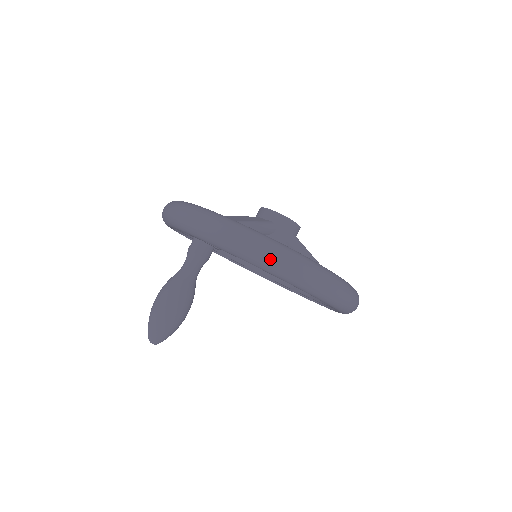
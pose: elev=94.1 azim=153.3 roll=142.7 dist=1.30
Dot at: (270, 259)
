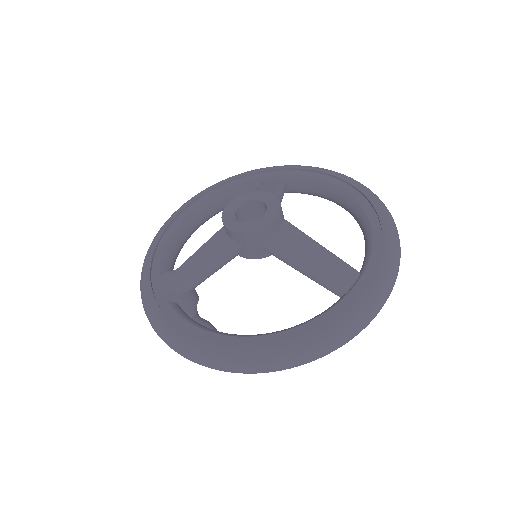
Dot at: (202, 365)
